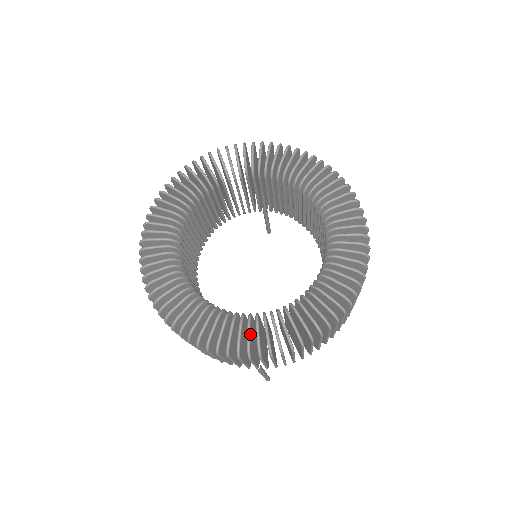
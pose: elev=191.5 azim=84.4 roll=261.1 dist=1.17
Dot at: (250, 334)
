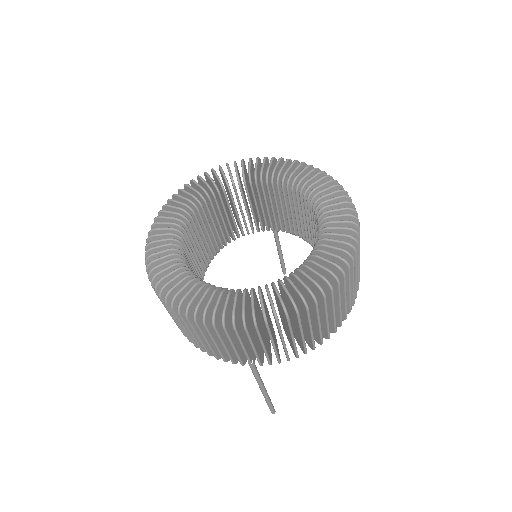
Dot at: (236, 304)
